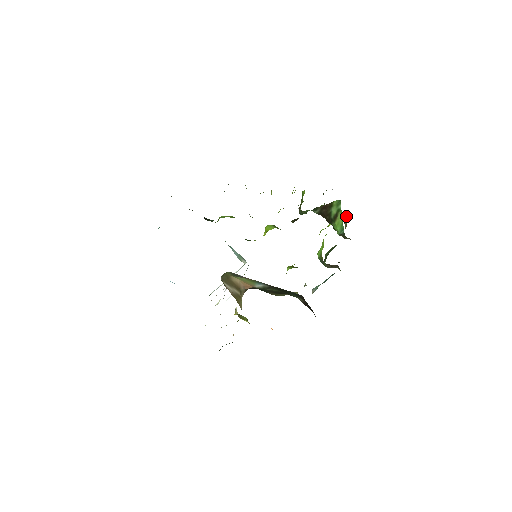
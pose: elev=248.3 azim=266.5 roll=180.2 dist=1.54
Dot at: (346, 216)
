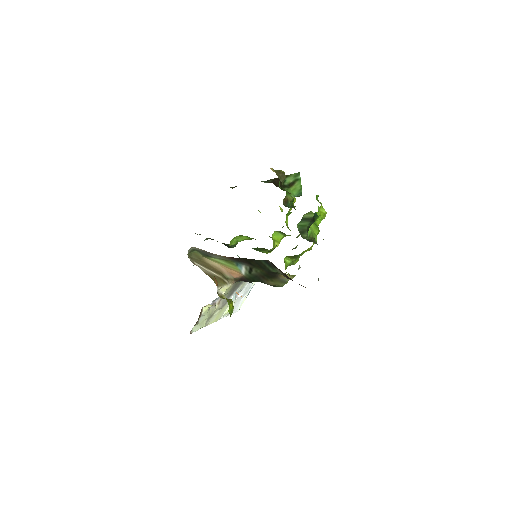
Dot at: (284, 172)
